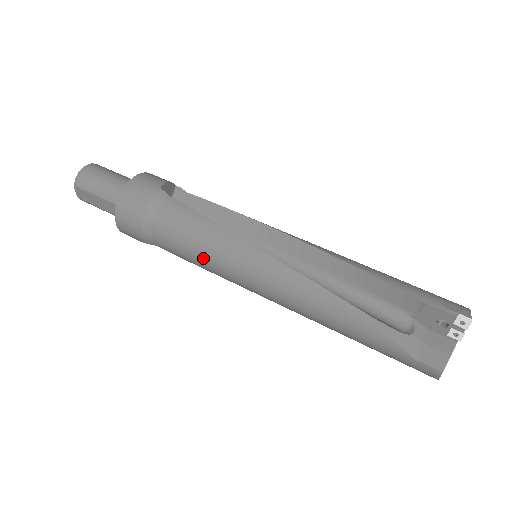
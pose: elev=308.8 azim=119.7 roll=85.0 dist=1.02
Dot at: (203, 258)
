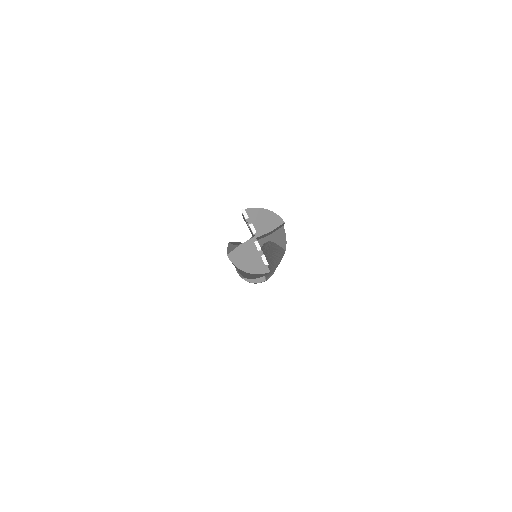
Dot at: occluded
